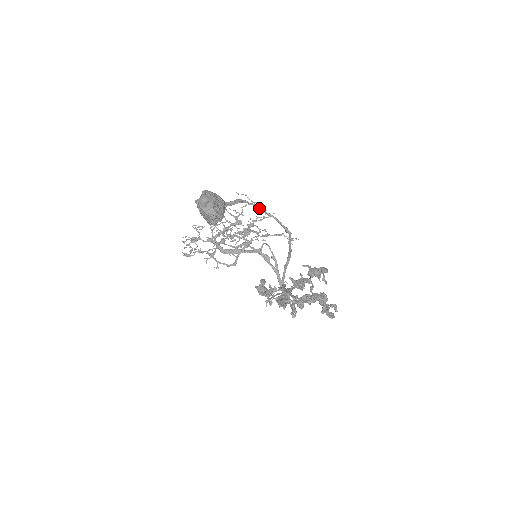
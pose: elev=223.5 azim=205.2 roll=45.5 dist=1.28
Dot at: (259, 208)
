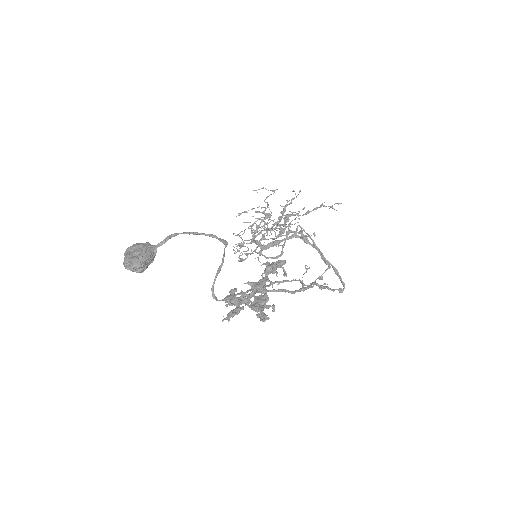
Dot at: (192, 233)
